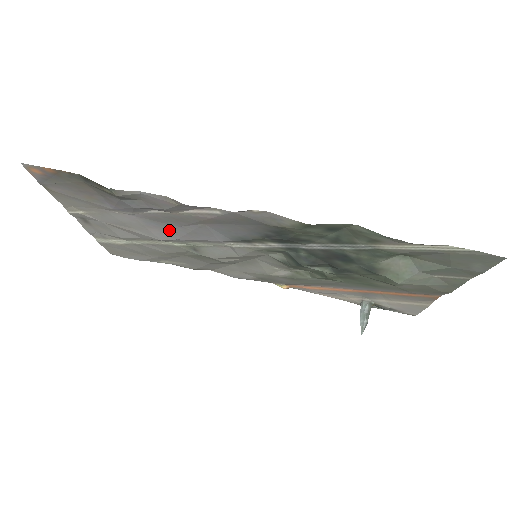
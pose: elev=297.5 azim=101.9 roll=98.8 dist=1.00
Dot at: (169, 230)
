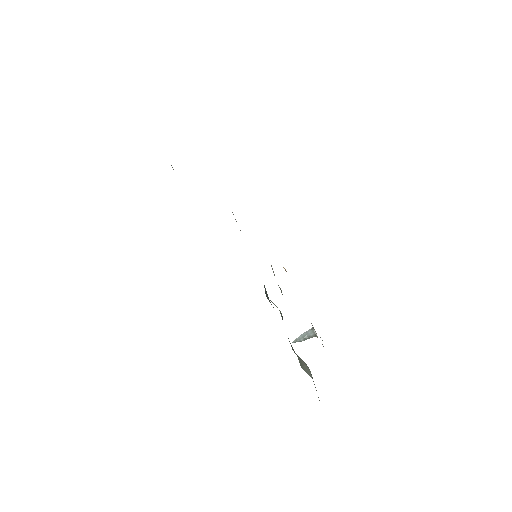
Dot at: occluded
